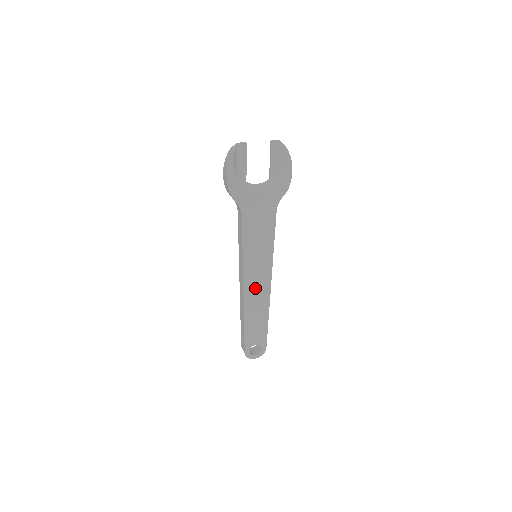
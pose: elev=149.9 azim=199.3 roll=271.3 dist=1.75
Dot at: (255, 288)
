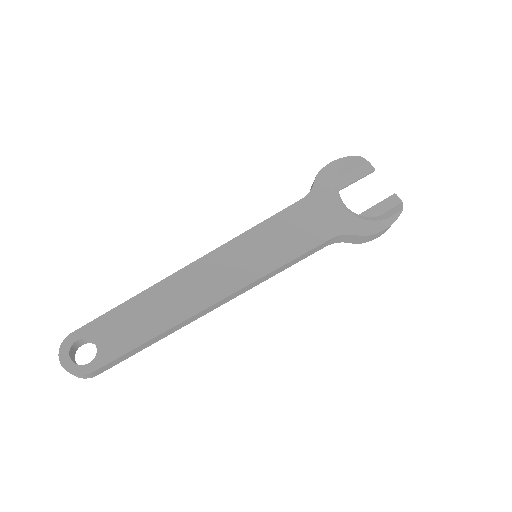
Dot at: (210, 275)
